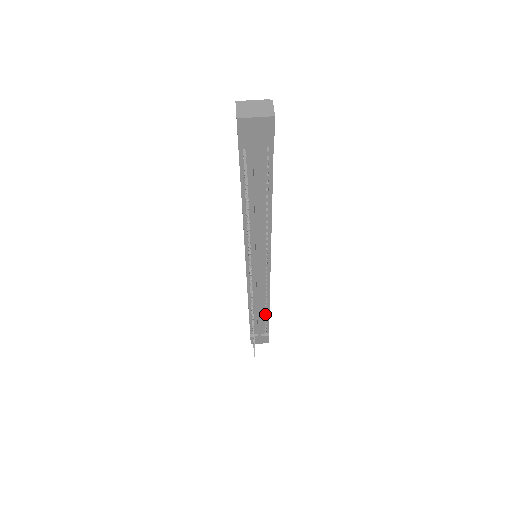
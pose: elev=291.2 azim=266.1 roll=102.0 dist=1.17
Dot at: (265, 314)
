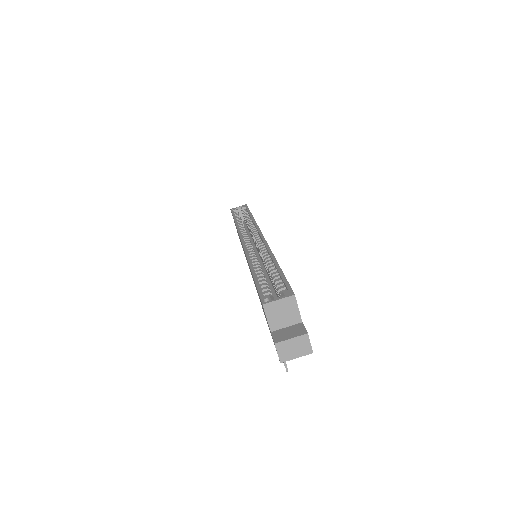
Dot at: occluded
